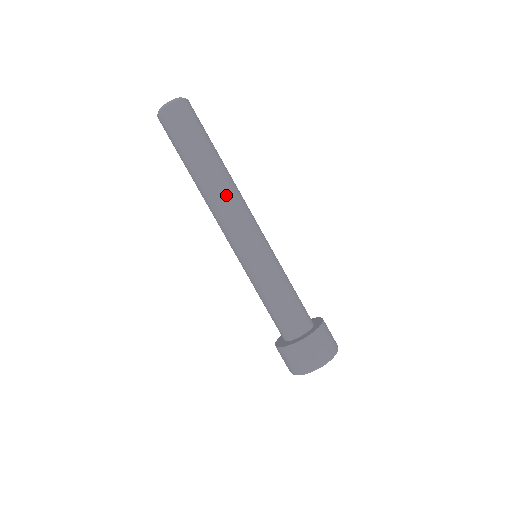
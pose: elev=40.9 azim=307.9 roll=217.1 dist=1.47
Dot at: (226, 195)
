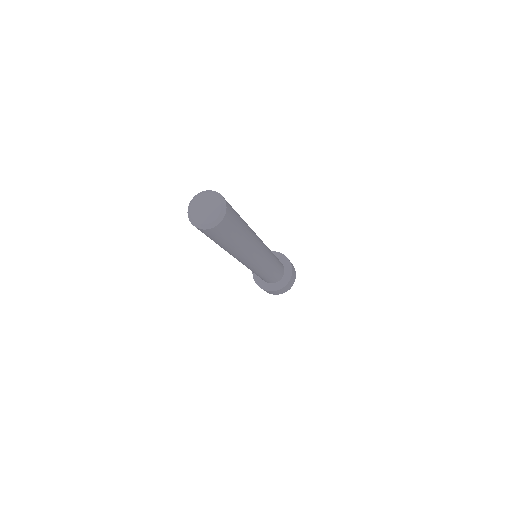
Dot at: (251, 253)
